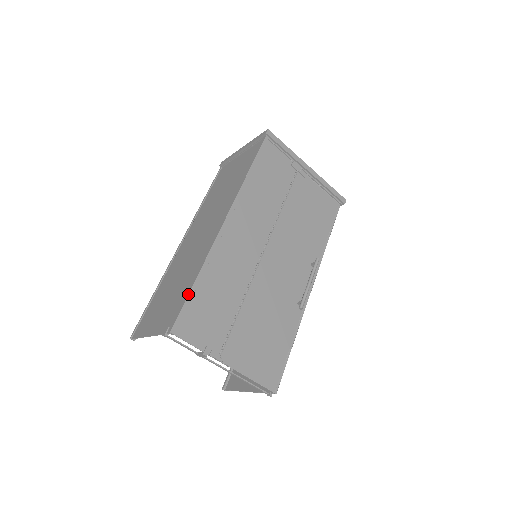
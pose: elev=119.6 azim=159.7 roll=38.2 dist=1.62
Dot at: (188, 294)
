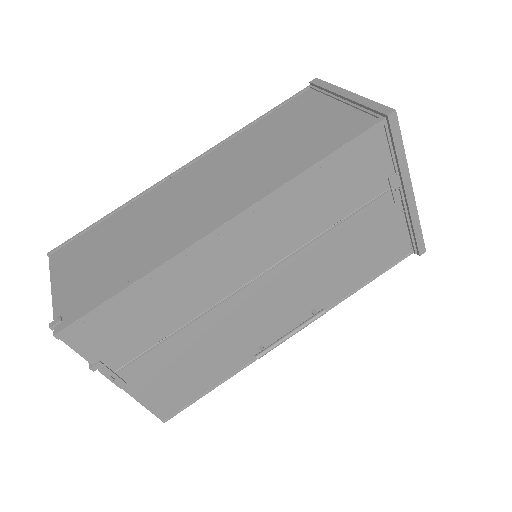
Dot at: (107, 300)
